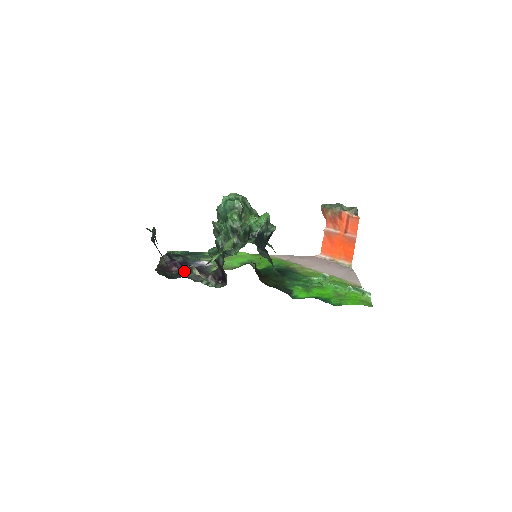
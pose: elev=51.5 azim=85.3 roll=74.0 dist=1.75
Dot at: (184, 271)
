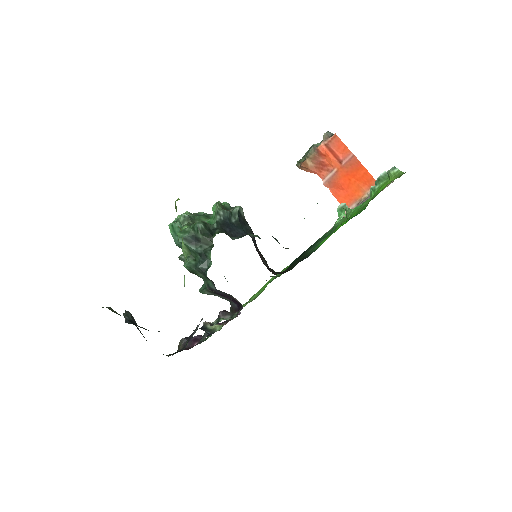
Dot at: occluded
